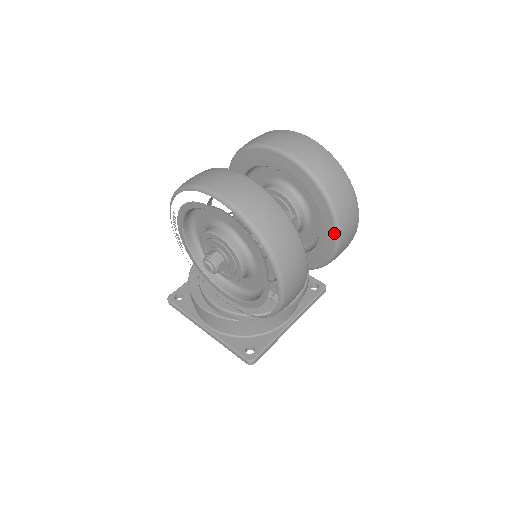
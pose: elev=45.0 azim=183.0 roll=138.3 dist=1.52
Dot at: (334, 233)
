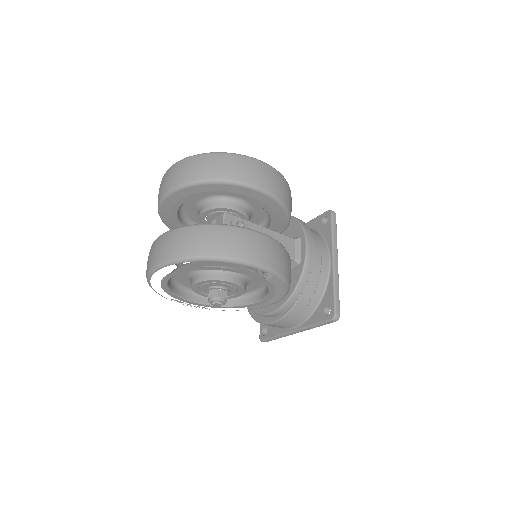
Dot at: (253, 191)
